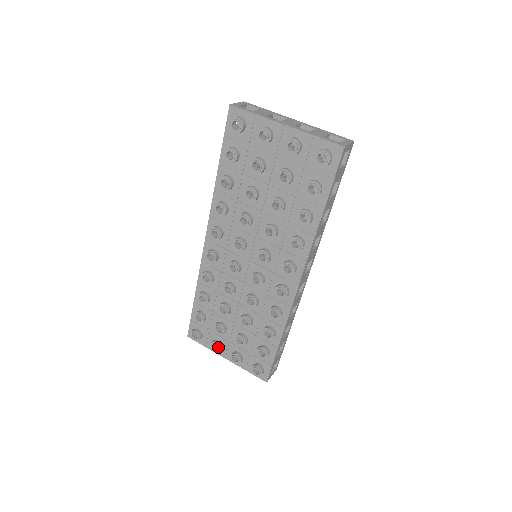
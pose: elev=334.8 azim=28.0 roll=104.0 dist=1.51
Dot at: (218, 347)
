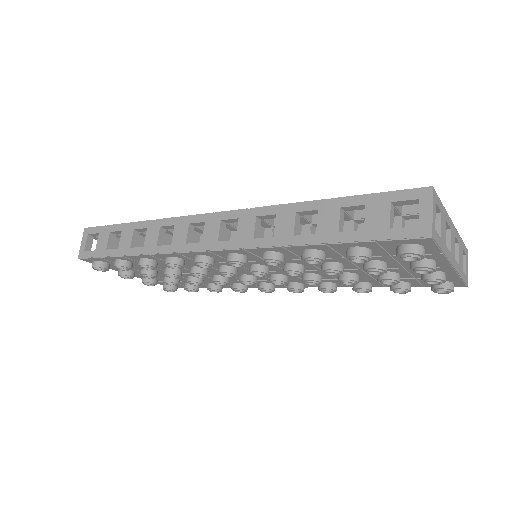
Dot at: (132, 278)
